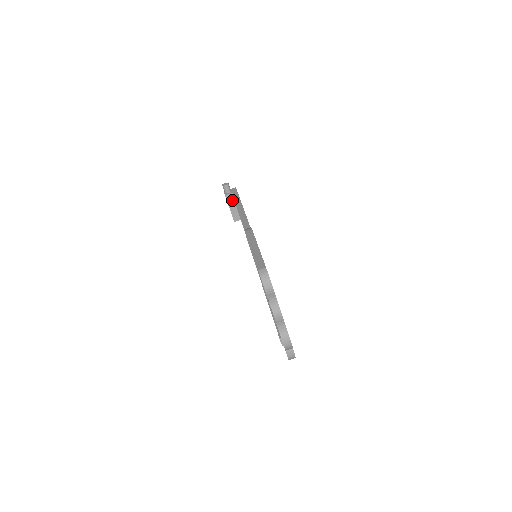
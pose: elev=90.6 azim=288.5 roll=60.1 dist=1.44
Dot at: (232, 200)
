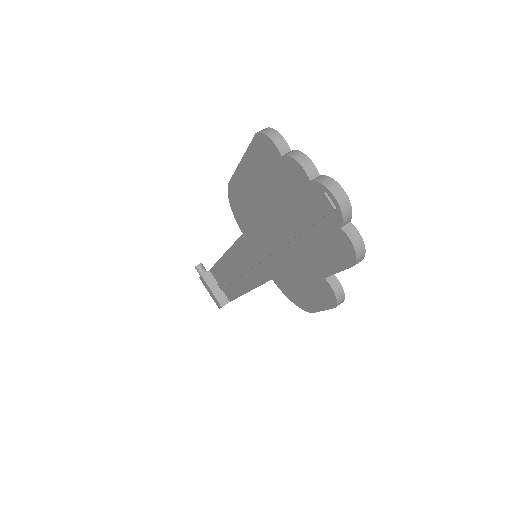
Dot at: (211, 279)
